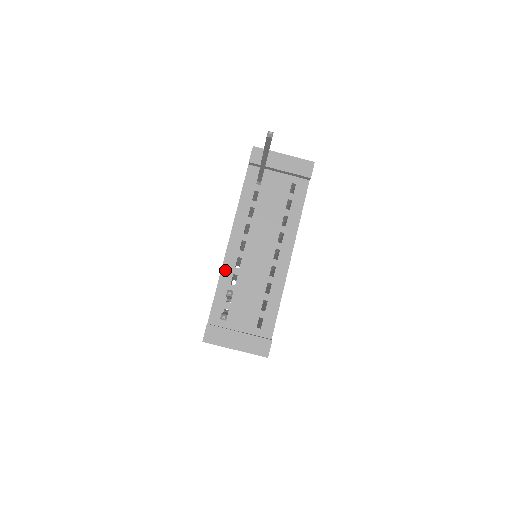
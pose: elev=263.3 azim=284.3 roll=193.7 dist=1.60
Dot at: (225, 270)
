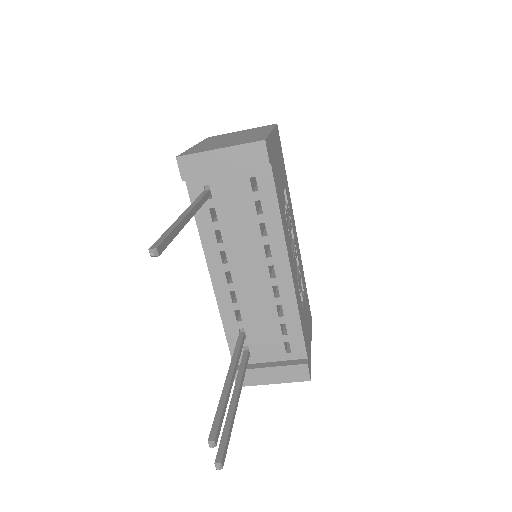
Dot at: (223, 310)
